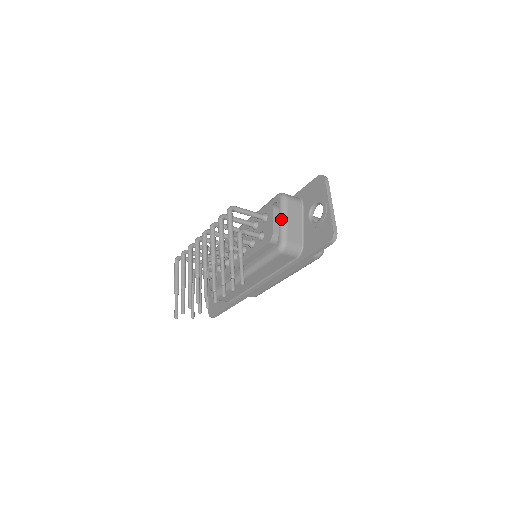
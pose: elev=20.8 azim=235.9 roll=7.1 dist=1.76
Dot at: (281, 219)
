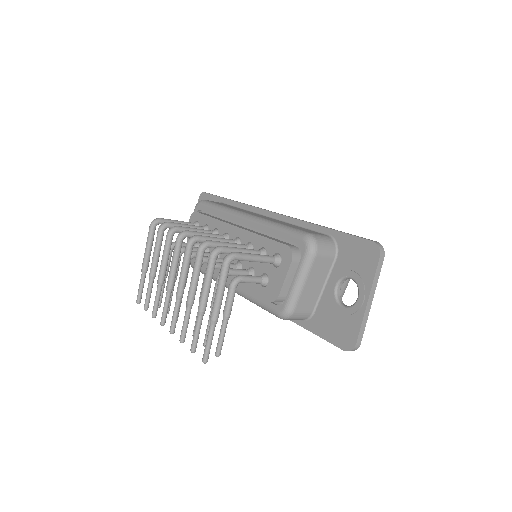
Dot at: (297, 281)
